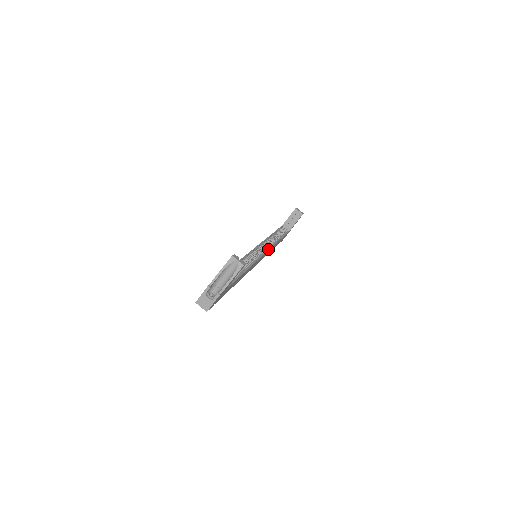
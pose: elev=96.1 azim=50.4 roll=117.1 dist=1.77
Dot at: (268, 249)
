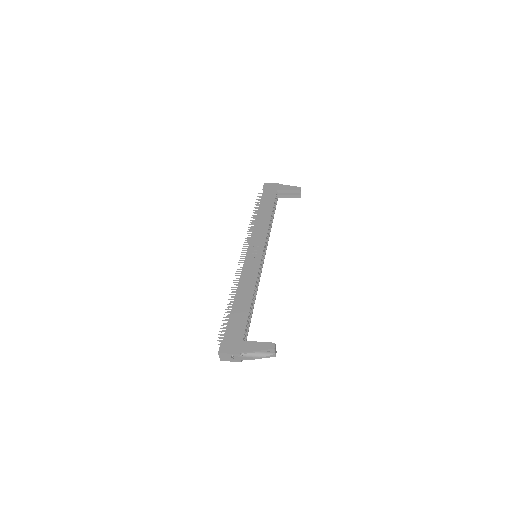
Dot at: (266, 249)
